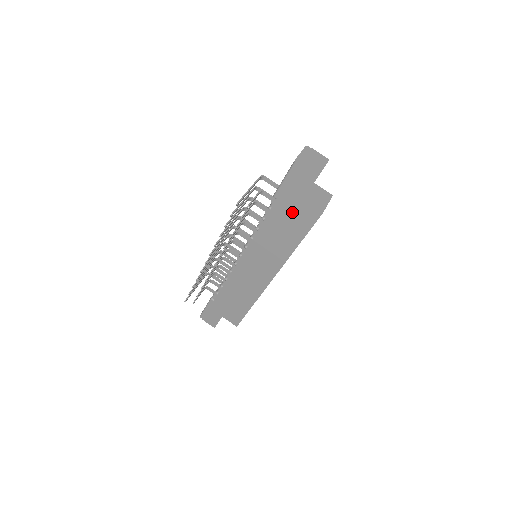
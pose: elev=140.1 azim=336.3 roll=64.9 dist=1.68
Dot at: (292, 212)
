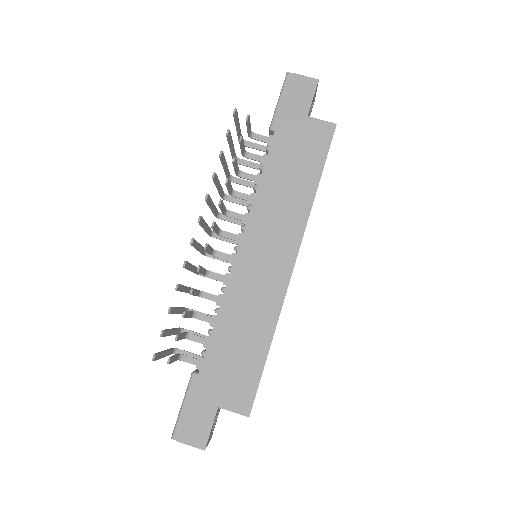
Dot at: (299, 138)
